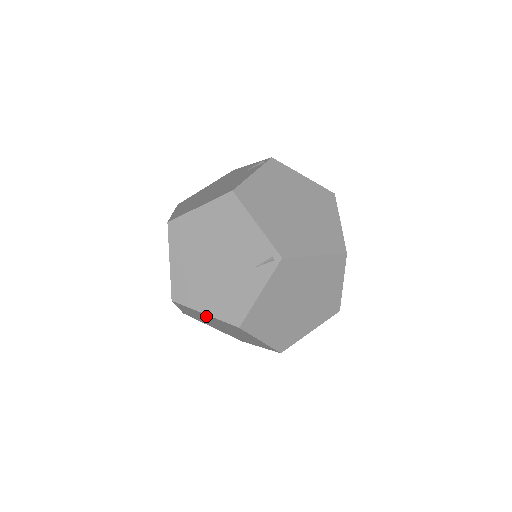
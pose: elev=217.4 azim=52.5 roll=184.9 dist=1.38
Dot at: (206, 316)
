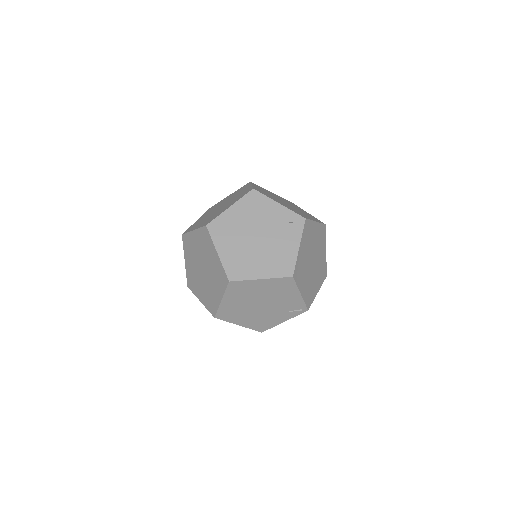
Dot at: occluded
